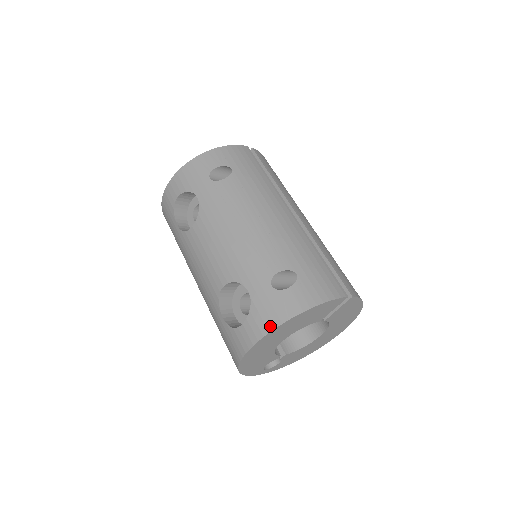
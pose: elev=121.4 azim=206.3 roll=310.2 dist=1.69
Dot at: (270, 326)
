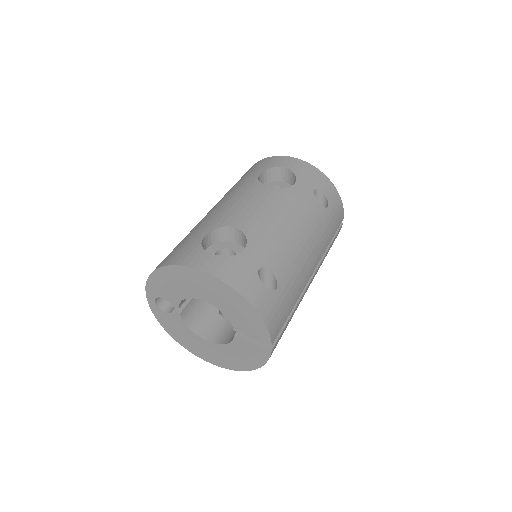
Dot at: (226, 278)
